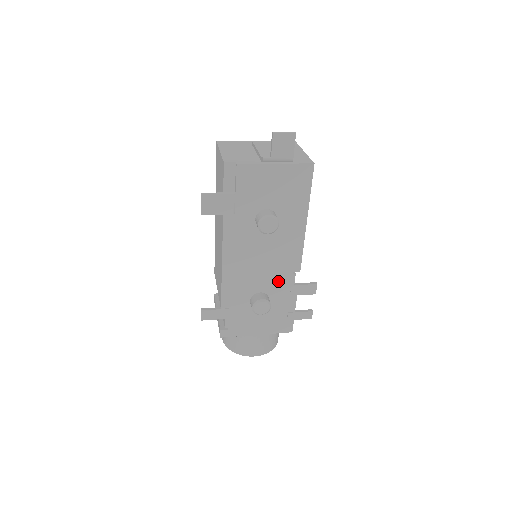
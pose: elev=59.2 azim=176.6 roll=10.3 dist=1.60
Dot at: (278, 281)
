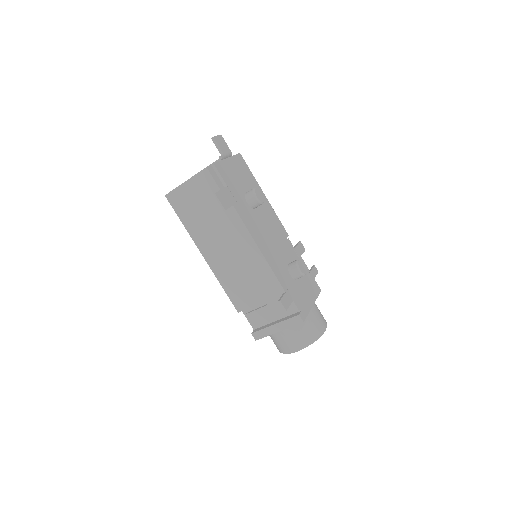
Dot at: (287, 249)
